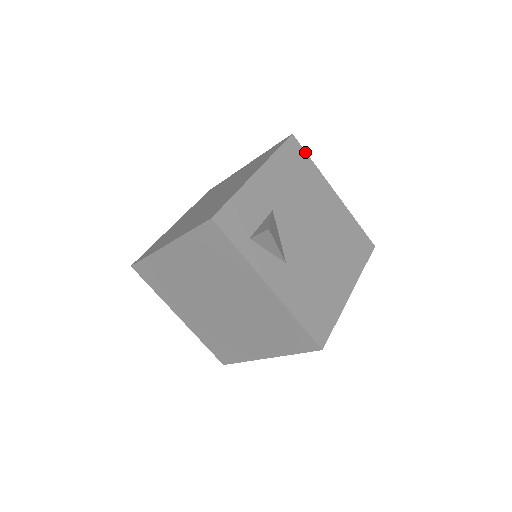
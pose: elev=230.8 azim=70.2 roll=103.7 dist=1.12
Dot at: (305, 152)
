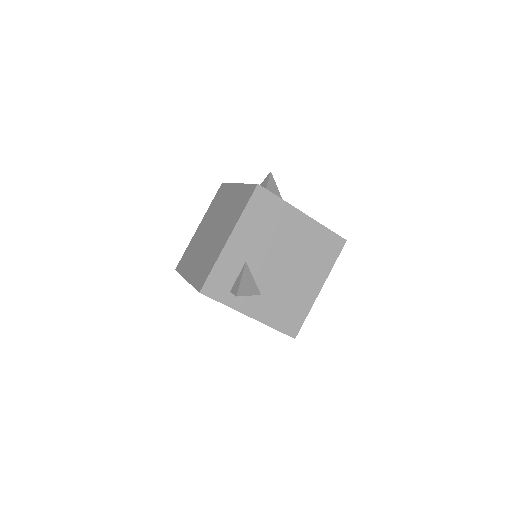
Dot at: (272, 194)
